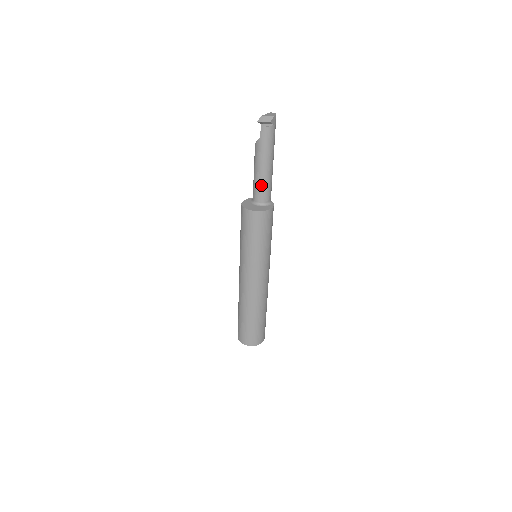
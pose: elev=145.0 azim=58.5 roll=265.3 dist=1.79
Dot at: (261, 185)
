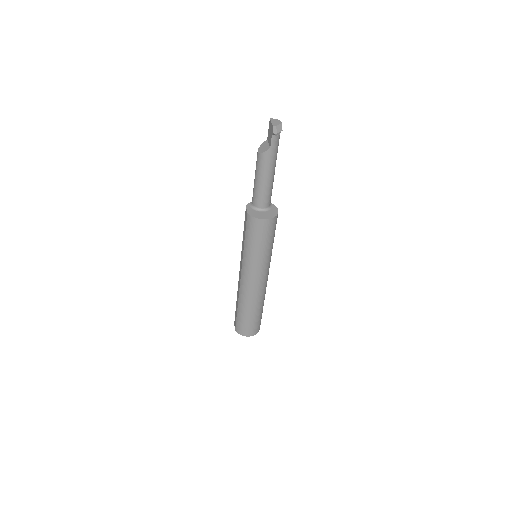
Dot at: (268, 192)
